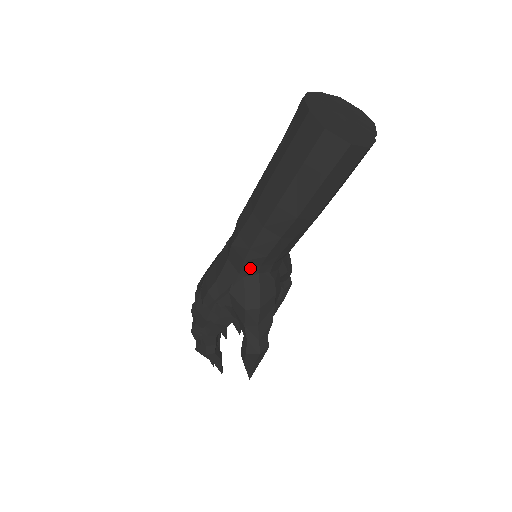
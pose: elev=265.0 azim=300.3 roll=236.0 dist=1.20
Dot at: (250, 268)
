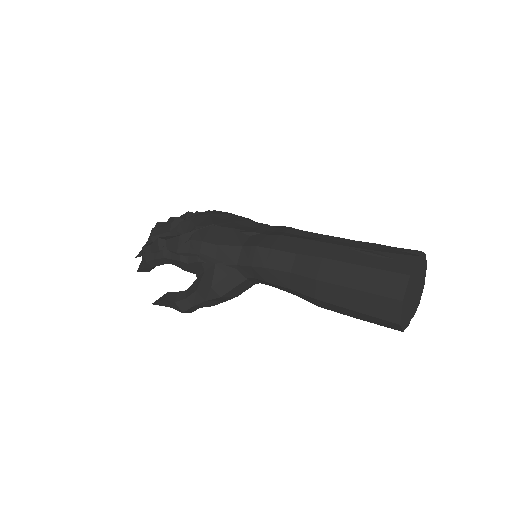
Dot at: (248, 271)
